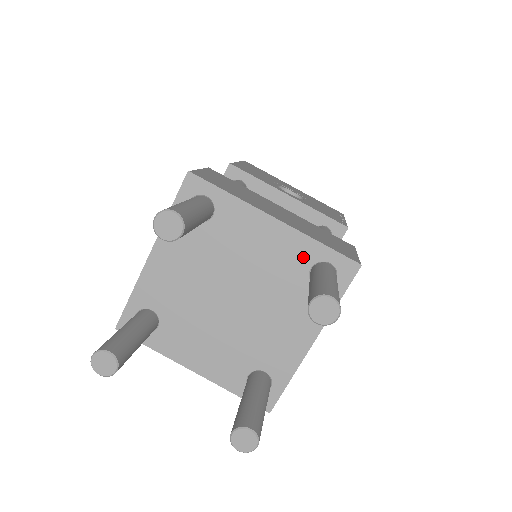
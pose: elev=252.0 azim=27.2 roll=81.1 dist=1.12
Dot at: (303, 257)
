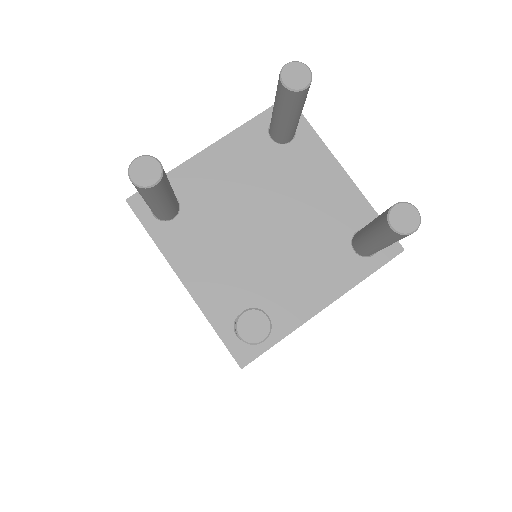
Dot at: (354, 217)
